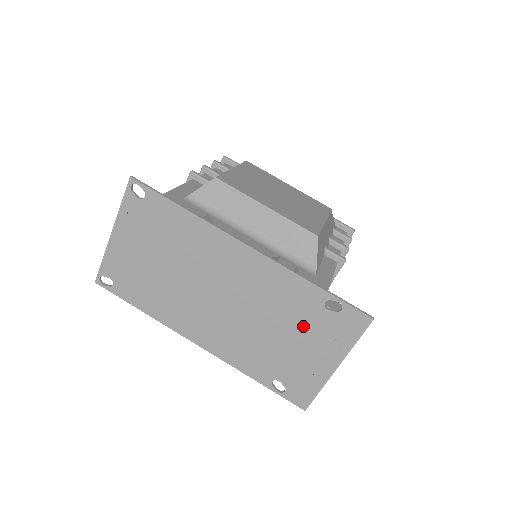
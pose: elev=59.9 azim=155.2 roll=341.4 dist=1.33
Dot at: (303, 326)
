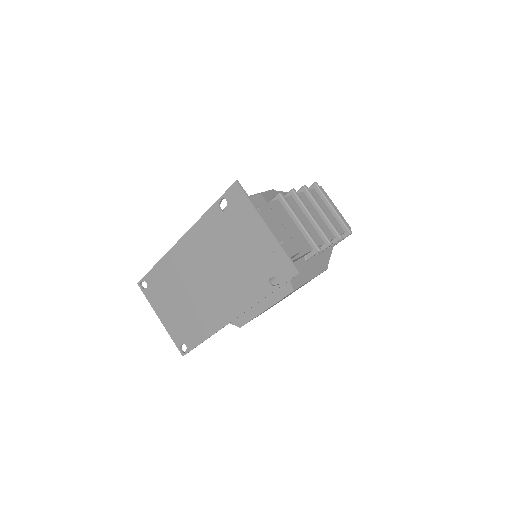
Dot at: (232, 234)
